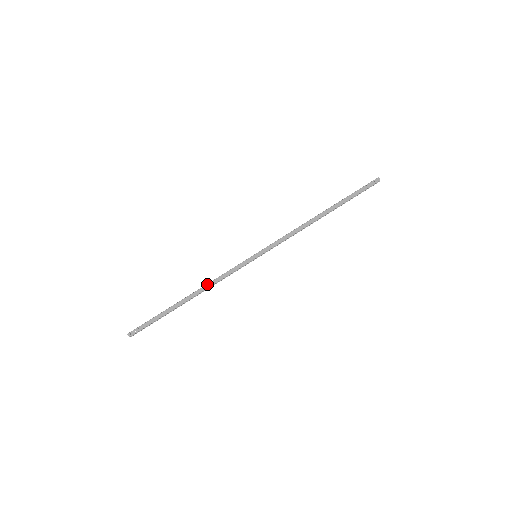
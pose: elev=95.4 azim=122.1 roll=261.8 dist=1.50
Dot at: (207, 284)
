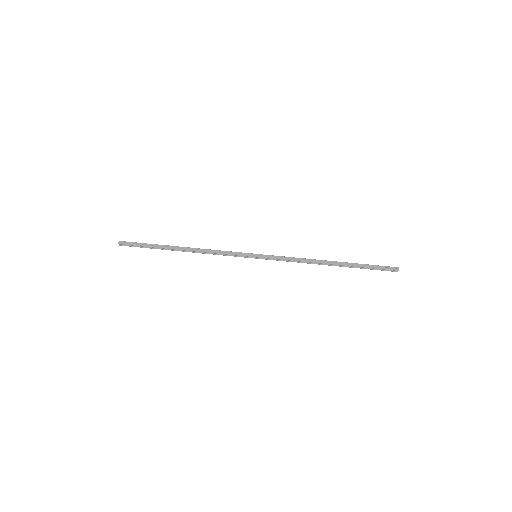
Dot at: (204, 249)
